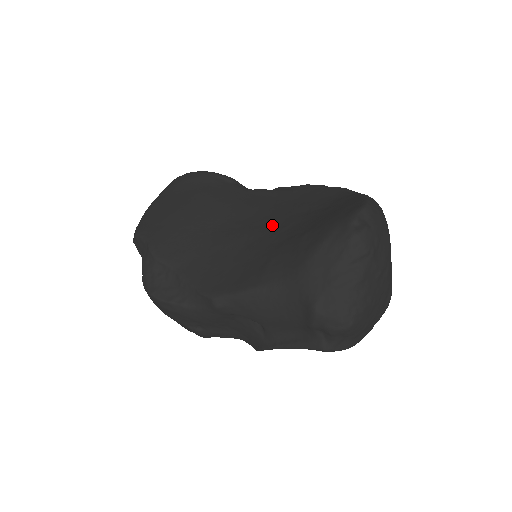
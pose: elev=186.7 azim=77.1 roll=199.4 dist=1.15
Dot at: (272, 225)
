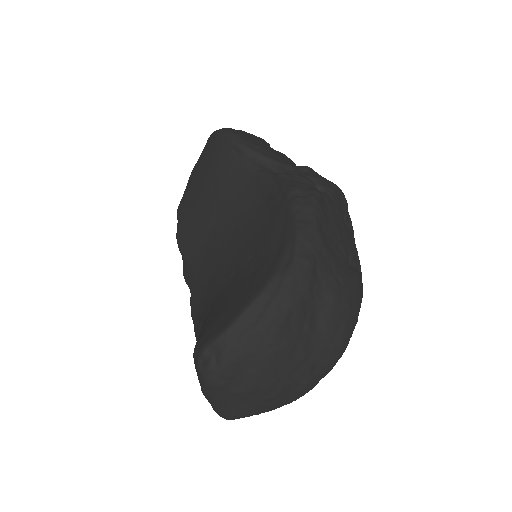
Dot at: (233, 257)
